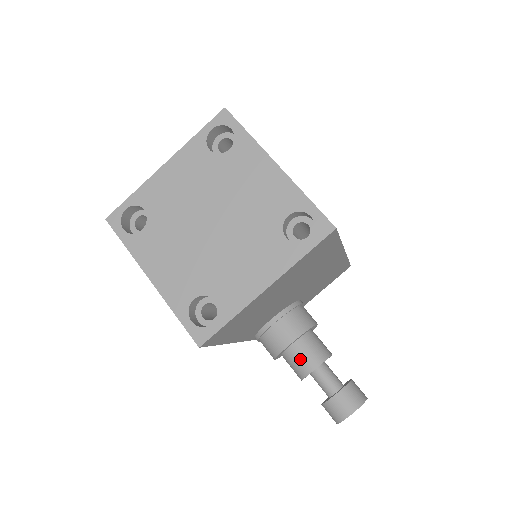
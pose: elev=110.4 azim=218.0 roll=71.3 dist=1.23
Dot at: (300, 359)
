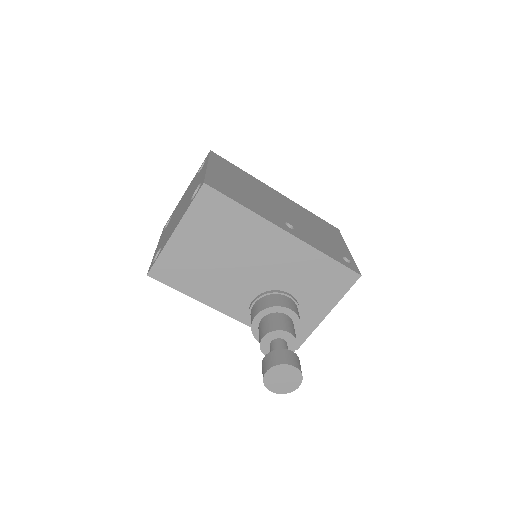
Dot at: (260, 331)
